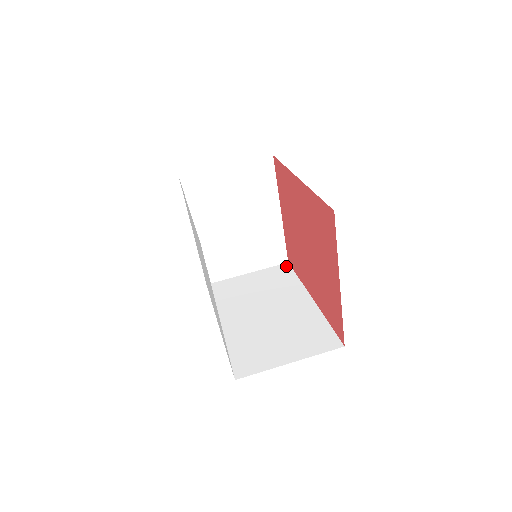
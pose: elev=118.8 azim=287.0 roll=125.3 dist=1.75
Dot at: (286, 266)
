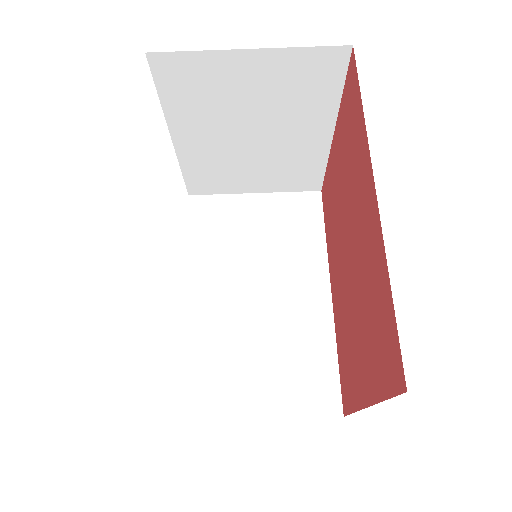
Dot at: (315, 199)
